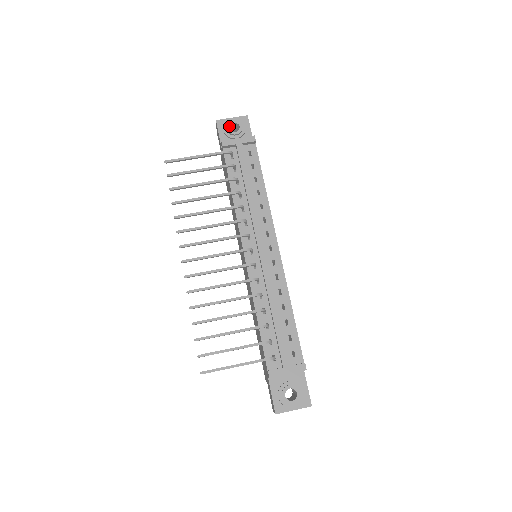
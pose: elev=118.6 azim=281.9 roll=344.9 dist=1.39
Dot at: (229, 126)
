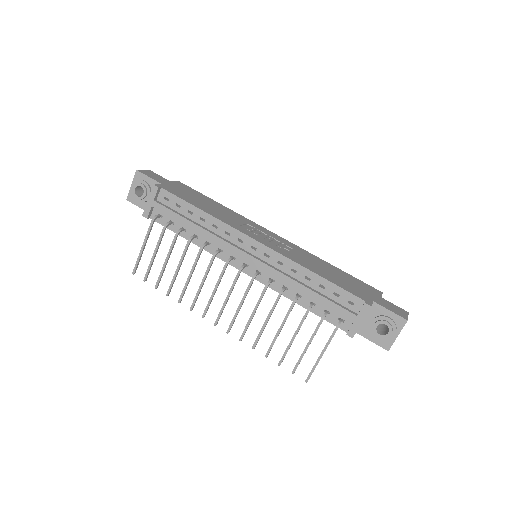
Dot at: (136, 195)
